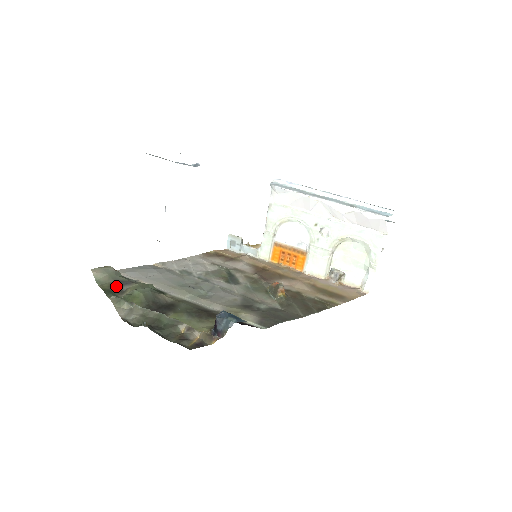
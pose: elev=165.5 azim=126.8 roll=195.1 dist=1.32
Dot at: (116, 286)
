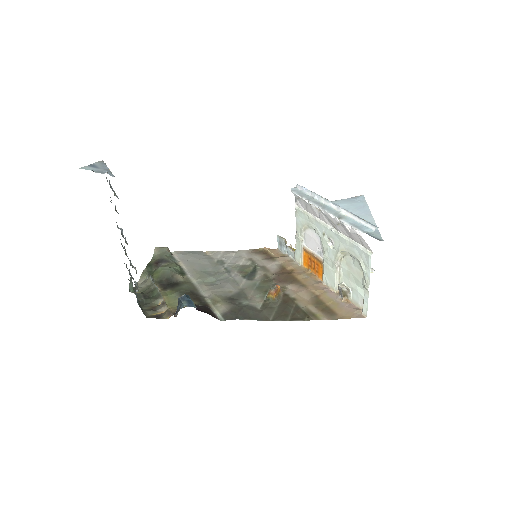
Dot at: (158, 262)
